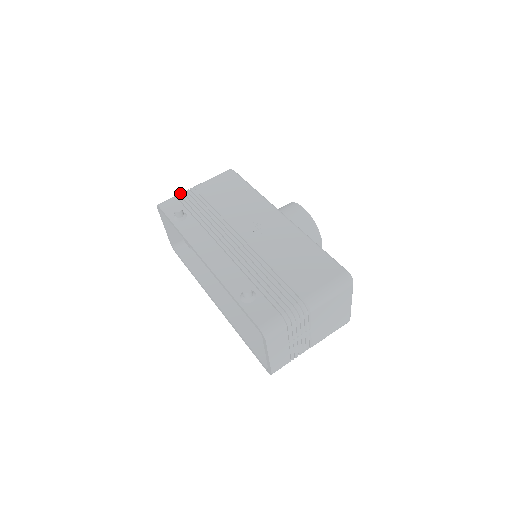
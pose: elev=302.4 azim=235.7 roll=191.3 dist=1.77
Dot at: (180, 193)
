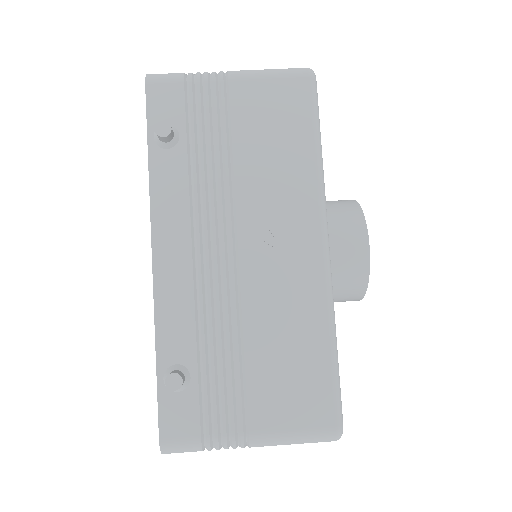
Dot at: (196, 74)
